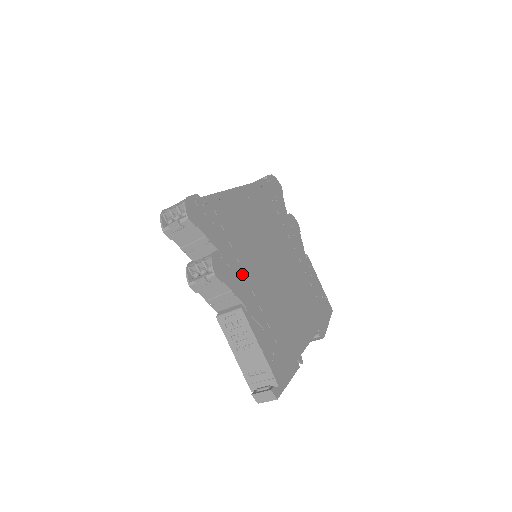
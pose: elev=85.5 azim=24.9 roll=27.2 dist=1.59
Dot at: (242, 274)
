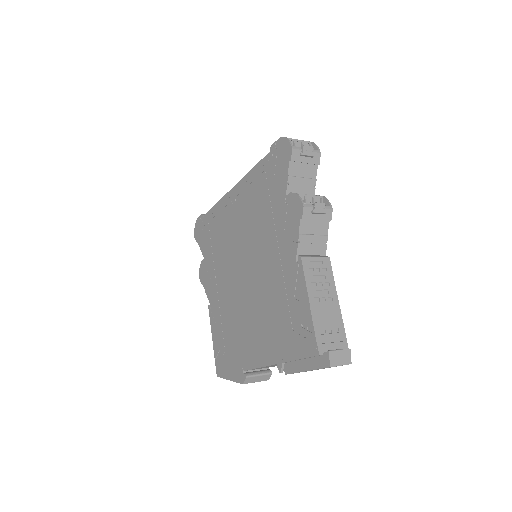
Dot at: occluded
